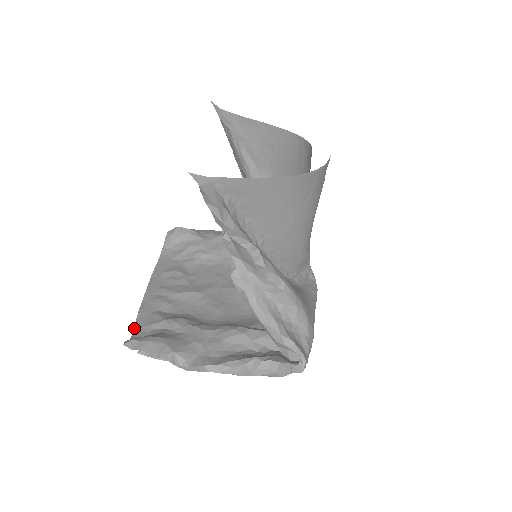
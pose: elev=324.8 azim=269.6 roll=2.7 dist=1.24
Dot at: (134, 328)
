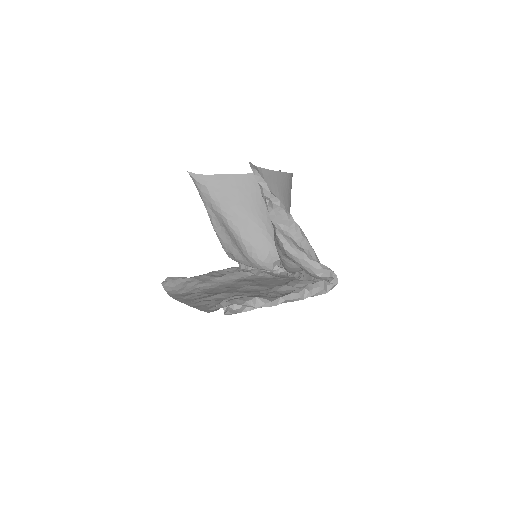
Dot at: (204, 311)
